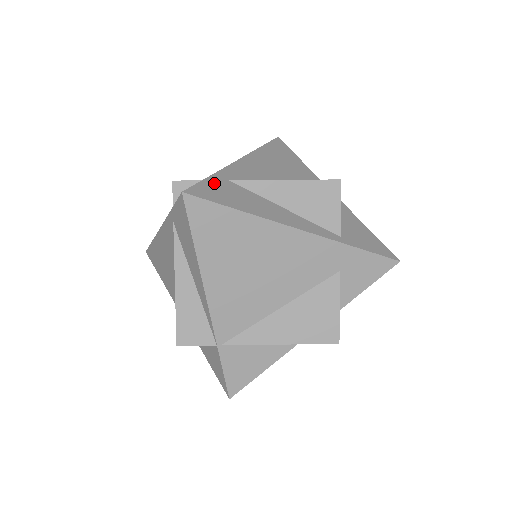
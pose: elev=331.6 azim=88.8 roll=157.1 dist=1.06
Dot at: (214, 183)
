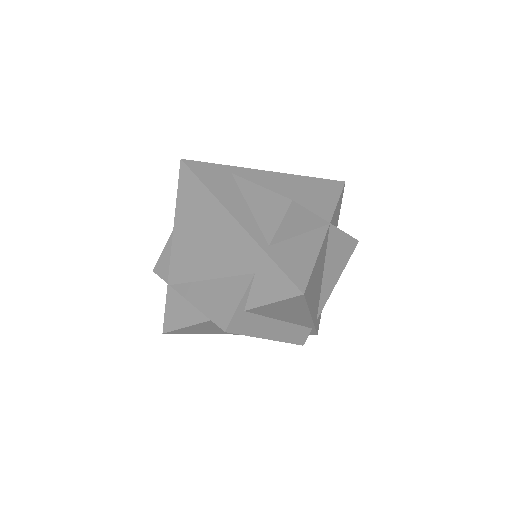
Dot at: (215, 168)
